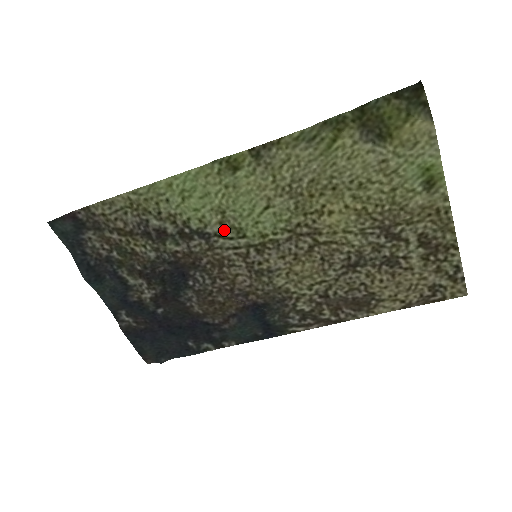
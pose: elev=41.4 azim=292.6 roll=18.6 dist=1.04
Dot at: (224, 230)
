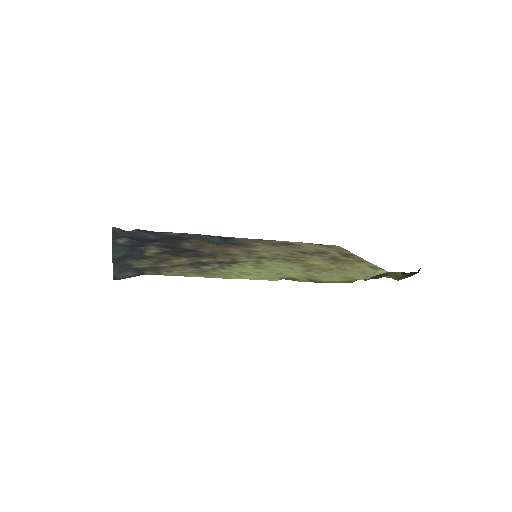
Dot at: (251, 263)
